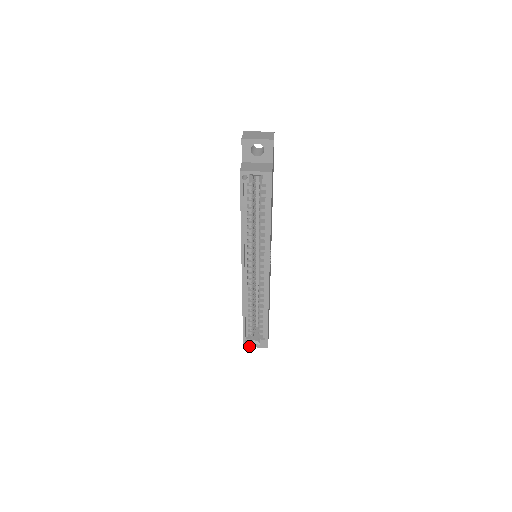
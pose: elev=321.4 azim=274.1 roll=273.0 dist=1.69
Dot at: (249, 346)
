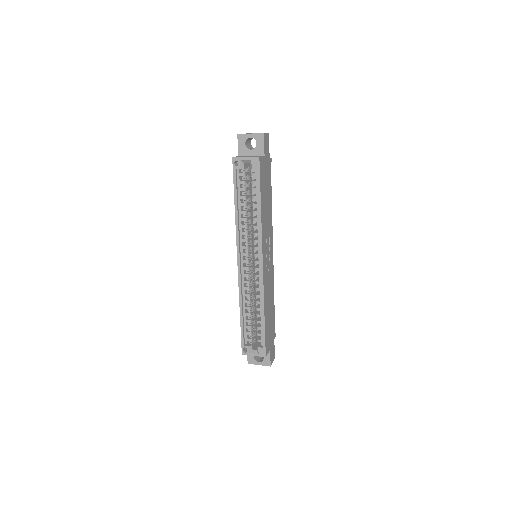
Dot at: (252, 363)
